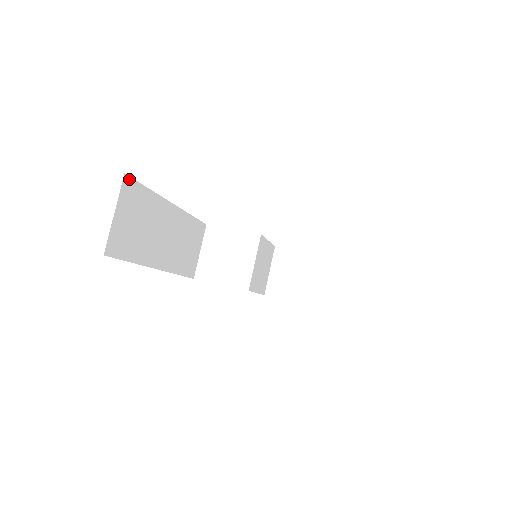
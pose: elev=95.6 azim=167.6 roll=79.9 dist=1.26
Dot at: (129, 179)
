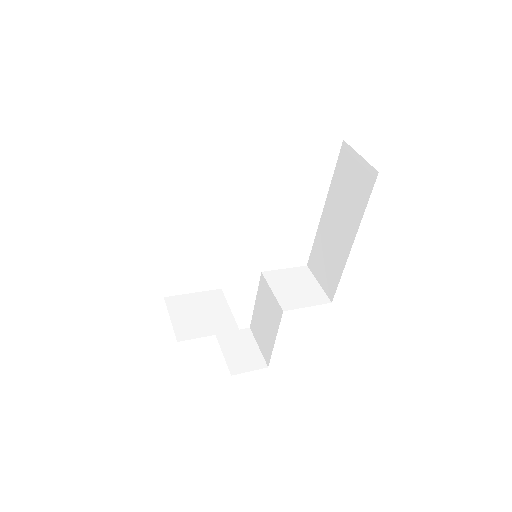
Dot at: occluded
